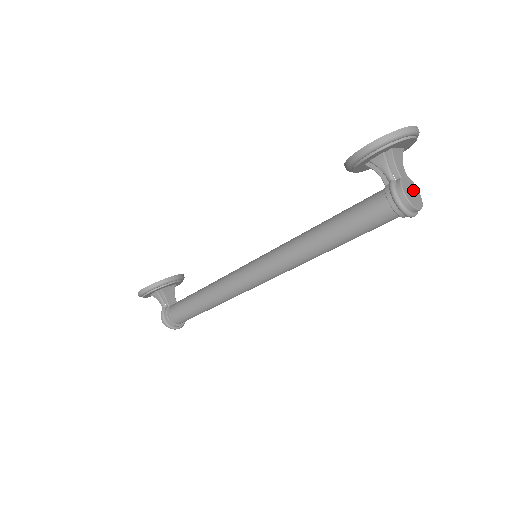
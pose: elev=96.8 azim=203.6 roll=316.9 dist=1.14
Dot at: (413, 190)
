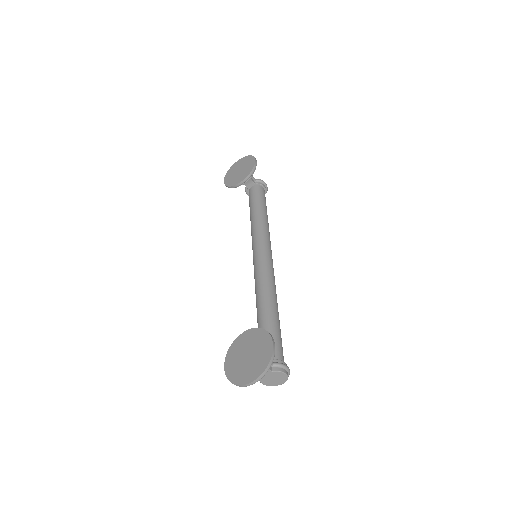
Dot at: (276, 377)
